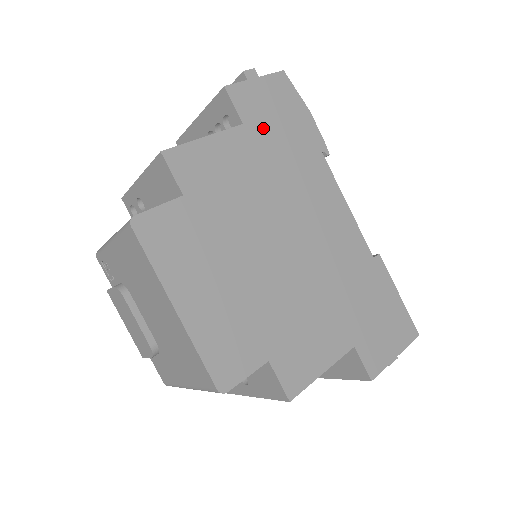
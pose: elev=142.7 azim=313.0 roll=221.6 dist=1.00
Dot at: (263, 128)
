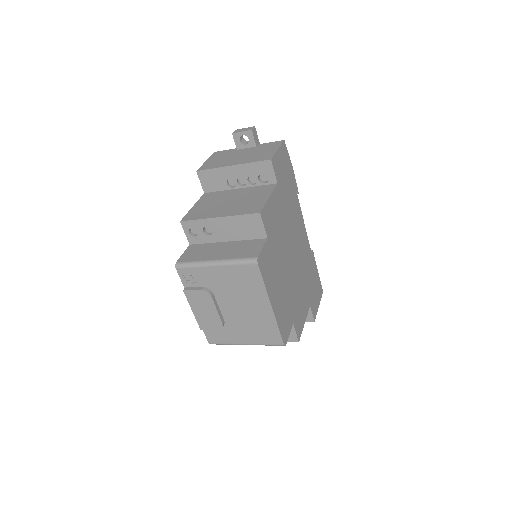
Dot at: (282, 184)
